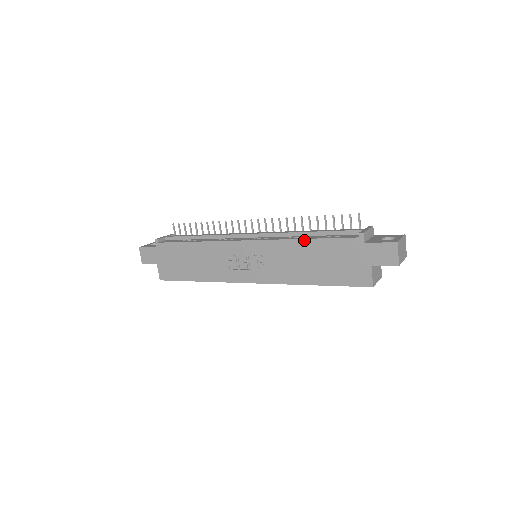
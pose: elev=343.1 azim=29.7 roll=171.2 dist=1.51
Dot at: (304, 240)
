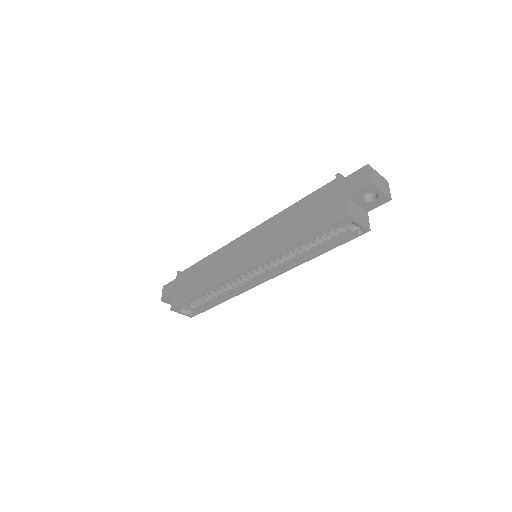
Dot at: (291, 206)
